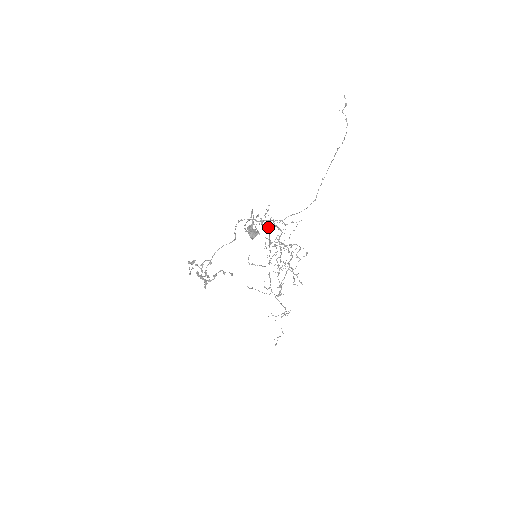
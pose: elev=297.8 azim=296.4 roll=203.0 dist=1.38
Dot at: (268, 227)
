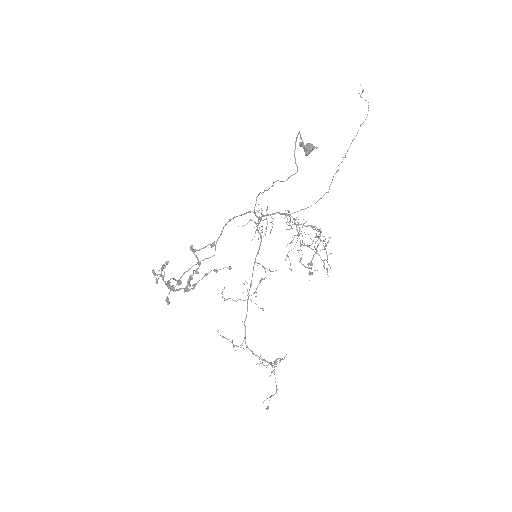
Dot at: (272, 221)
